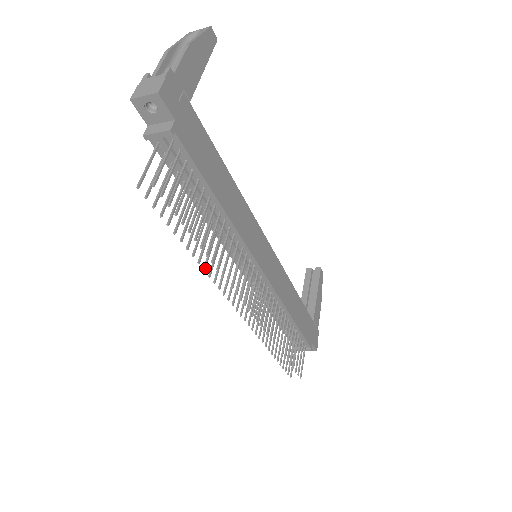
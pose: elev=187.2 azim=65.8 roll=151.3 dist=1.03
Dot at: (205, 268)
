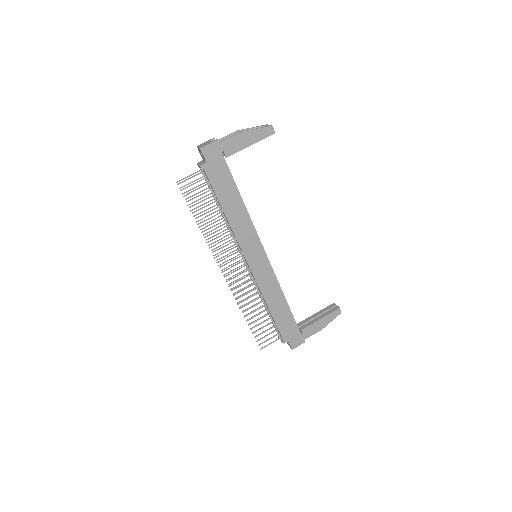
Dot at: (205, 237)
